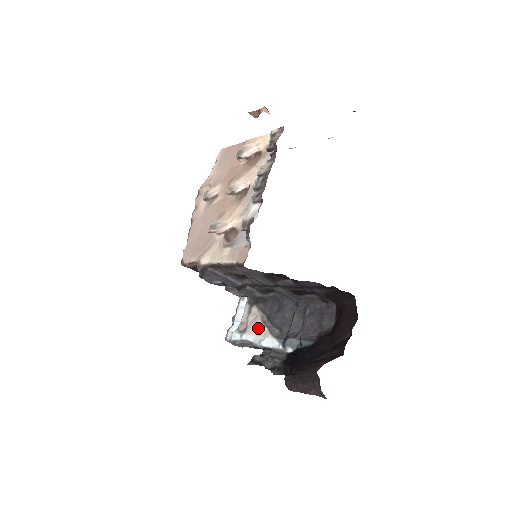
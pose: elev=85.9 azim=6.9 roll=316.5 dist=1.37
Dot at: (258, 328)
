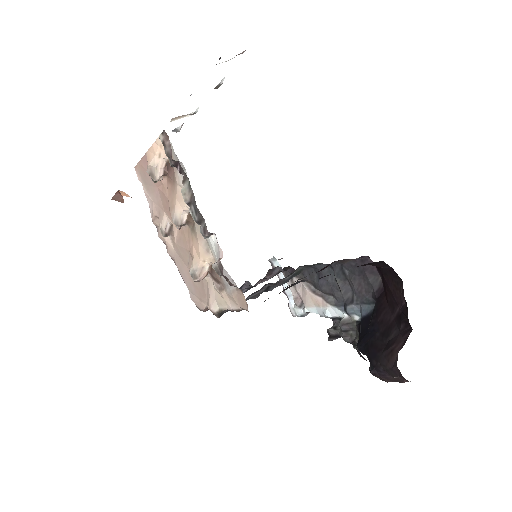
Dot at: (312, 299)
